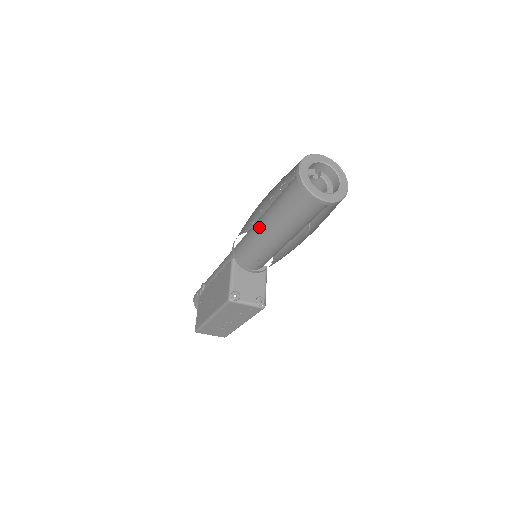
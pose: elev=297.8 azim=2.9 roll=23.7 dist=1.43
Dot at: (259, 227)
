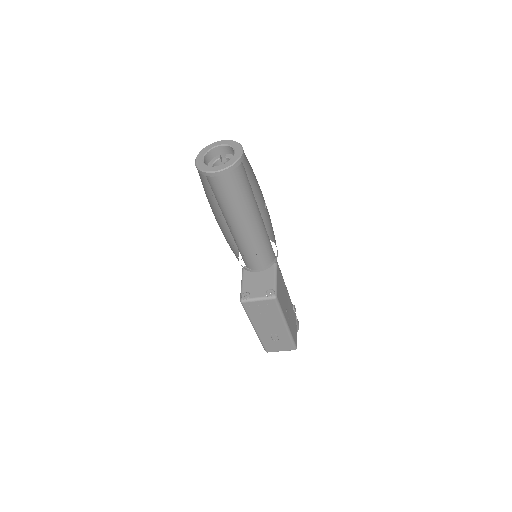
Dot at: occluded
